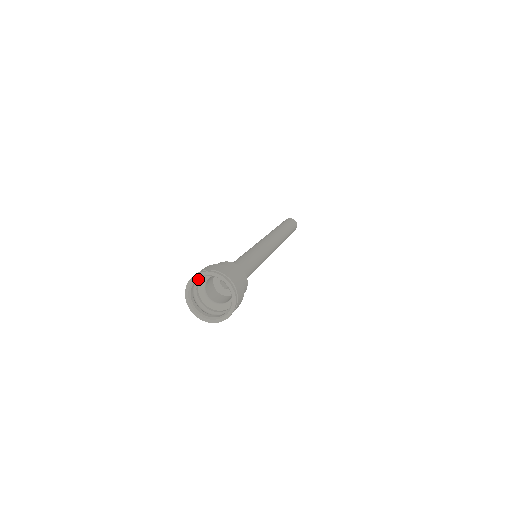
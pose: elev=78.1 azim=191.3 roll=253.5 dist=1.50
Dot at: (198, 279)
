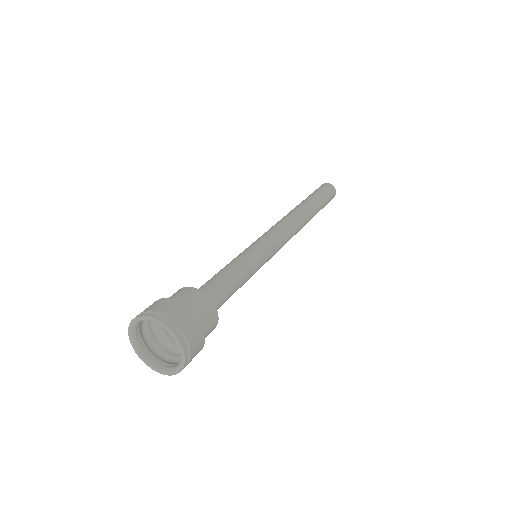
Dot at: (148, 332)
